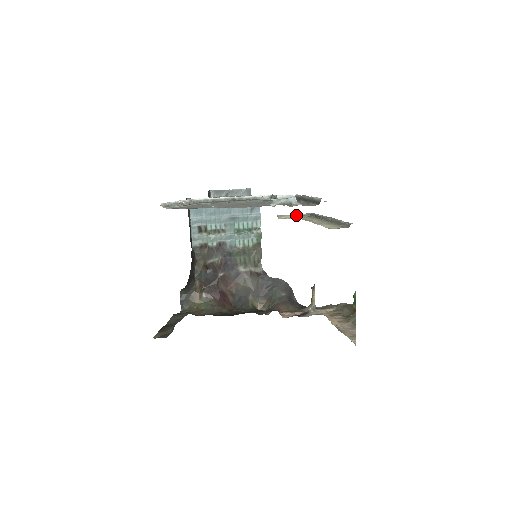
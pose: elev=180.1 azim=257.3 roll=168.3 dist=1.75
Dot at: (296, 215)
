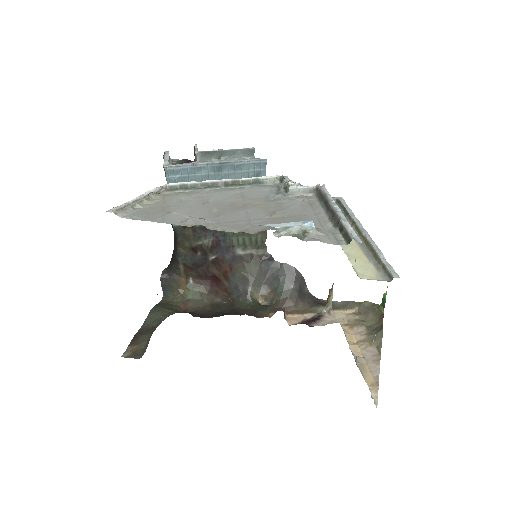
Dot at: occluded
